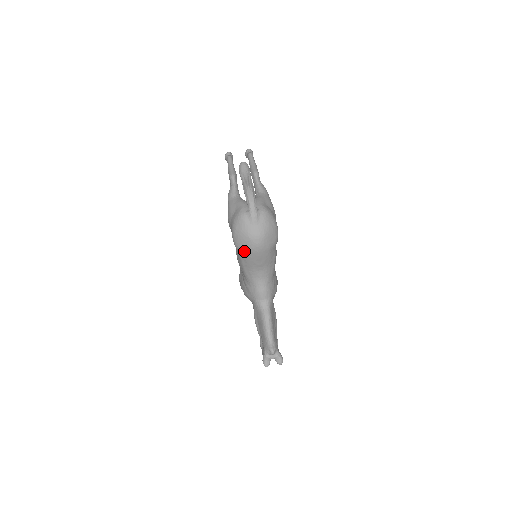
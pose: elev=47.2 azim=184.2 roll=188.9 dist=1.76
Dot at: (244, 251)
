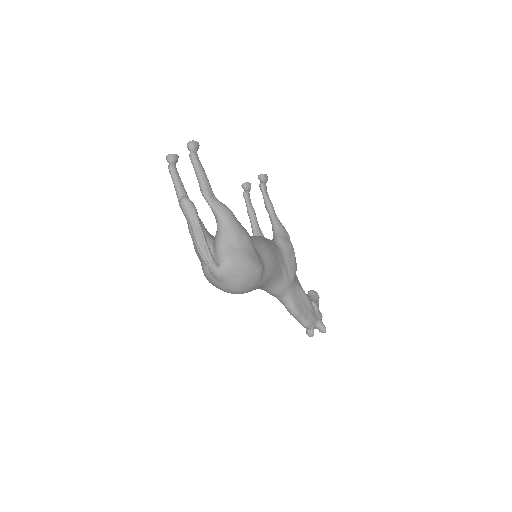
Dot at: occluded
